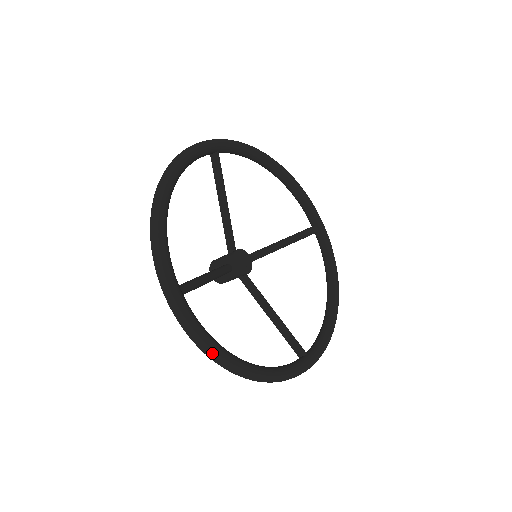
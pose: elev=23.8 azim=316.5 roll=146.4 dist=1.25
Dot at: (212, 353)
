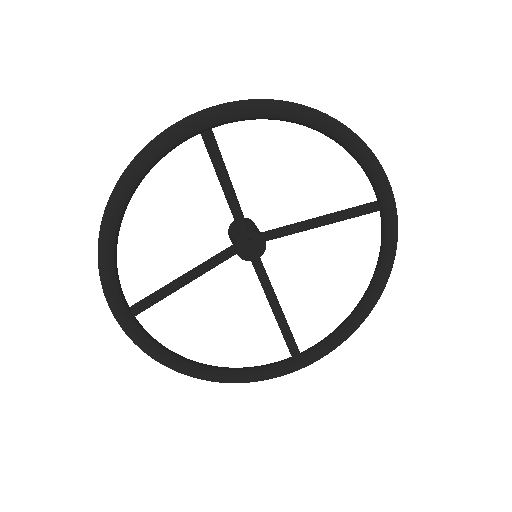
Dot at: occluded
